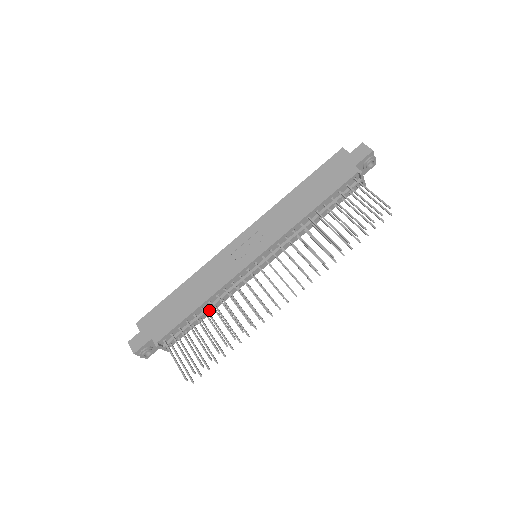
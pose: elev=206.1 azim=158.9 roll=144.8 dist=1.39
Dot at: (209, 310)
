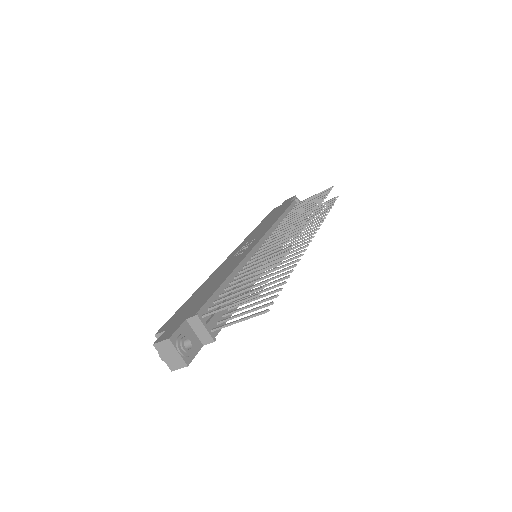
Dot at: occluded
